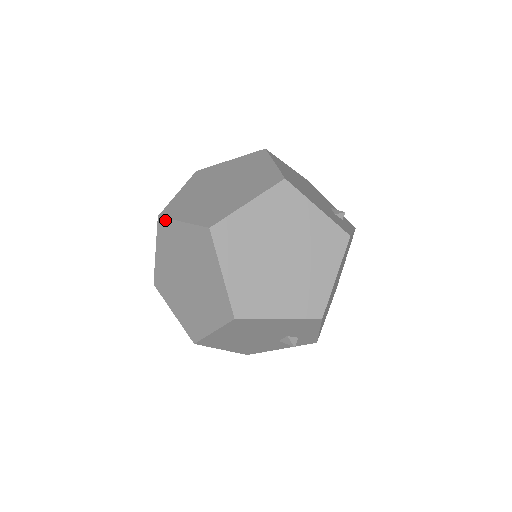
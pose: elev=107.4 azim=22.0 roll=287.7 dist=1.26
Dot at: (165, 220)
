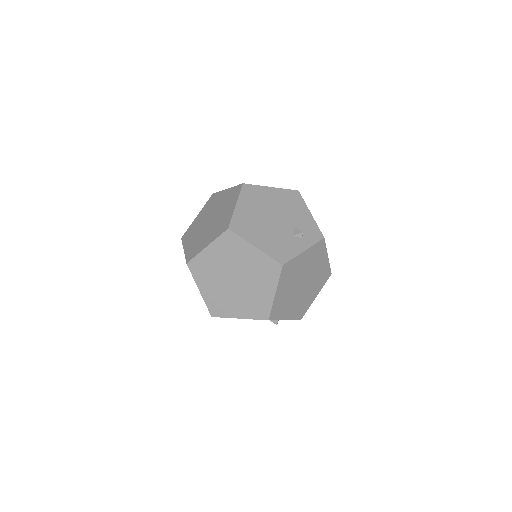
Dot at: (182, 243)
